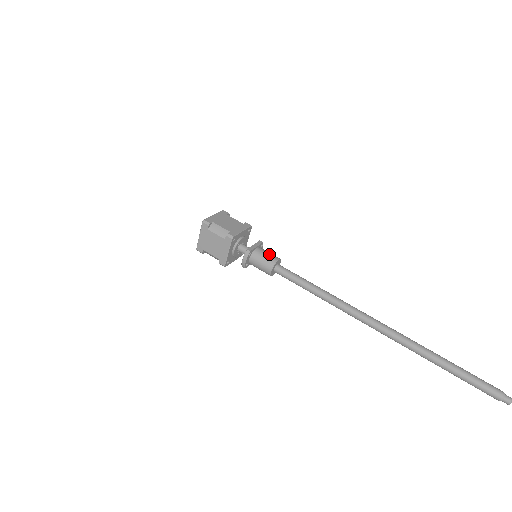
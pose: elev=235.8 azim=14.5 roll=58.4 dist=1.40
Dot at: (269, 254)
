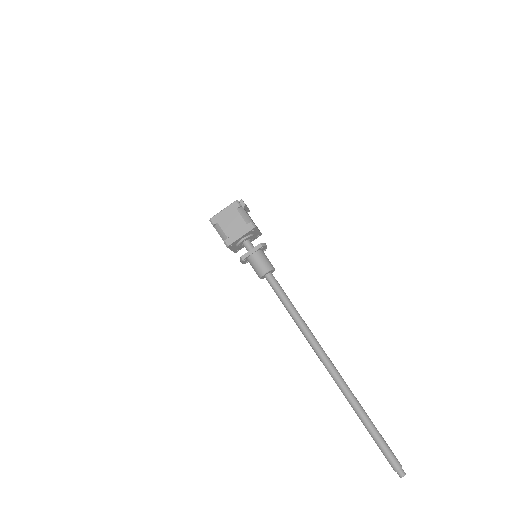
Dot at: (260, 264)
